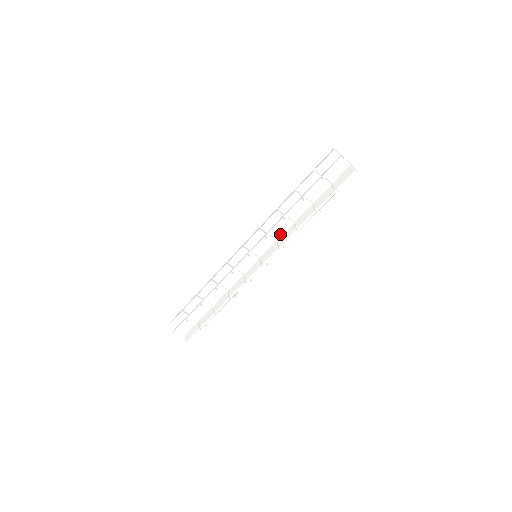
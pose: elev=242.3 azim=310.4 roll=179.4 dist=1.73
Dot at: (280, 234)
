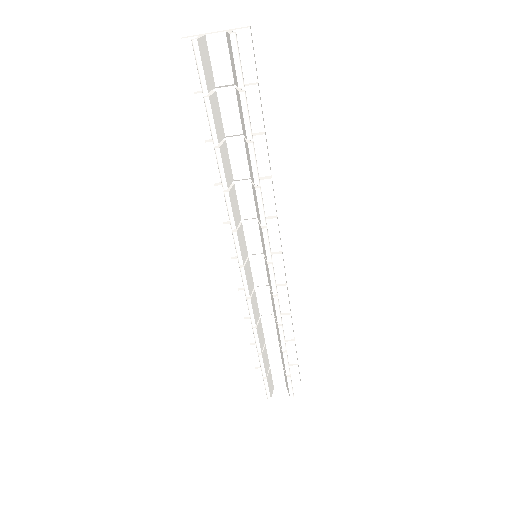
Dot at: (252, 208)
